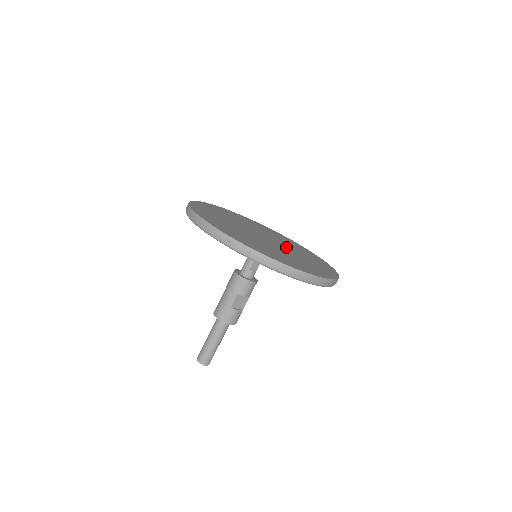
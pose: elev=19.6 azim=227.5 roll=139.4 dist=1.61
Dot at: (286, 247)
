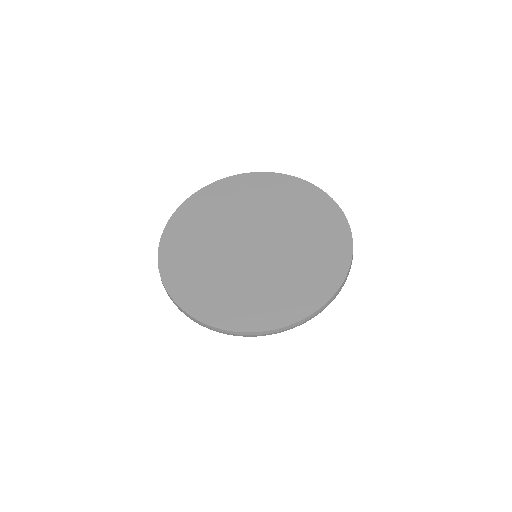
Dot at: (280, 250)
